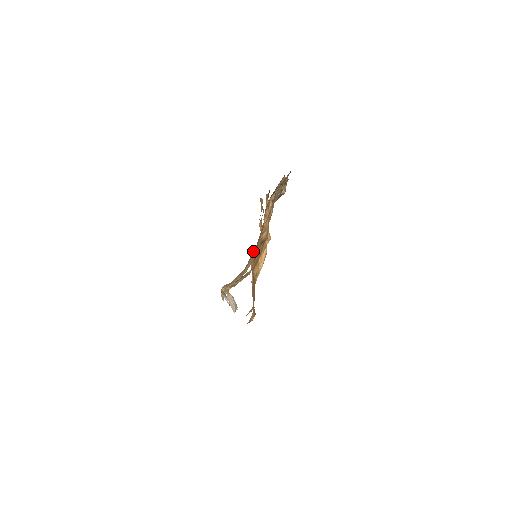
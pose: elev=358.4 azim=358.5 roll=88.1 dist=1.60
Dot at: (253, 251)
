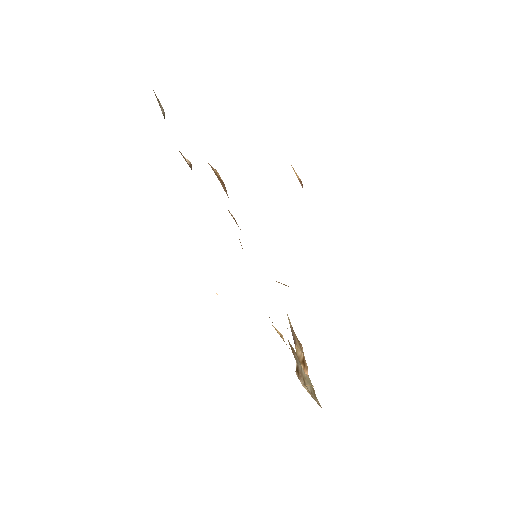
Dot at: occluded
